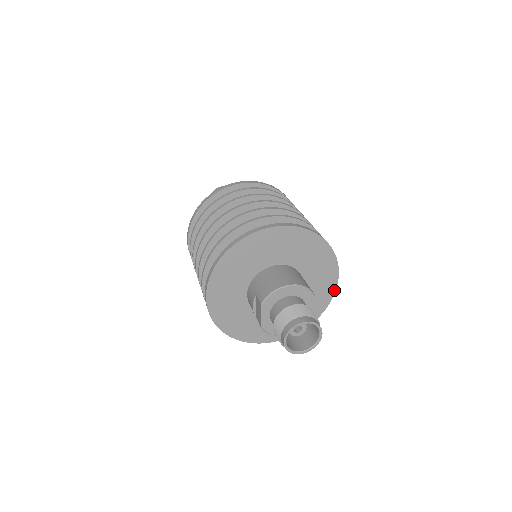
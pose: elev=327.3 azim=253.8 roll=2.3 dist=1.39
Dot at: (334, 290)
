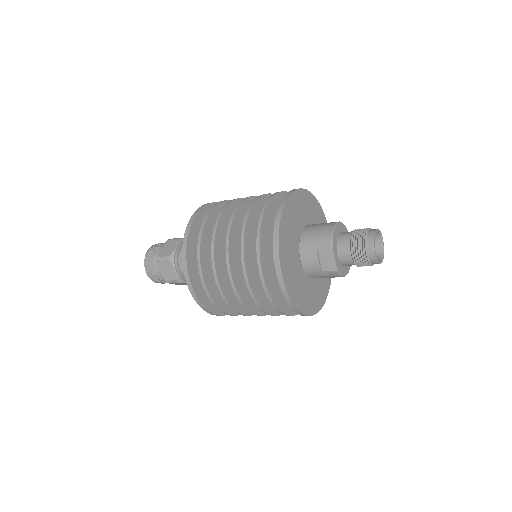
Dot at: occluded
